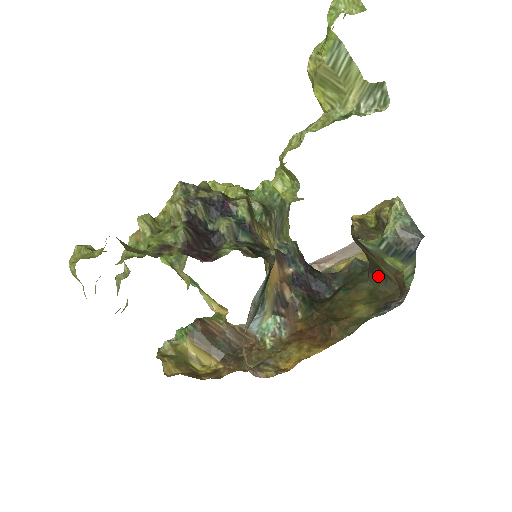
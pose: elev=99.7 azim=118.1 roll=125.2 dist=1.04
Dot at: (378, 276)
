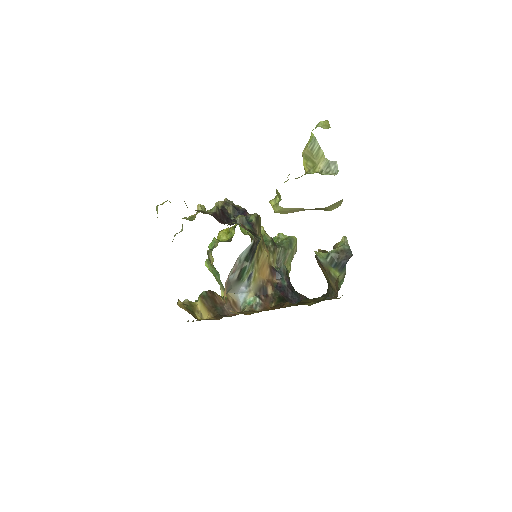
Dot at: (329, 291)
